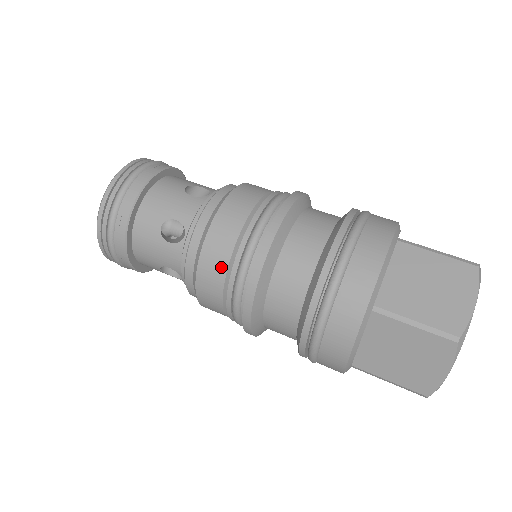
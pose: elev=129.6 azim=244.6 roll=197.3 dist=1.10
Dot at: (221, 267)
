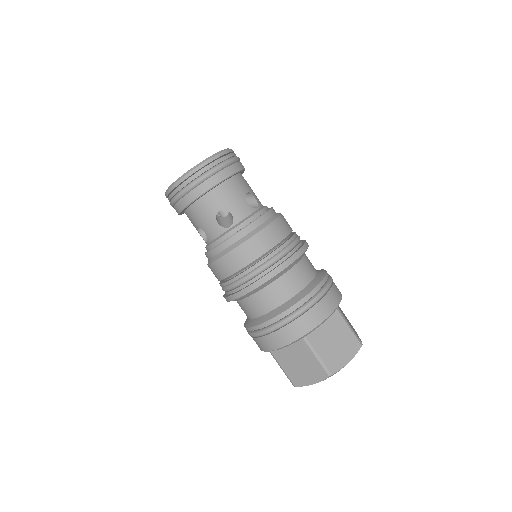
Dot at: (216, 277)
